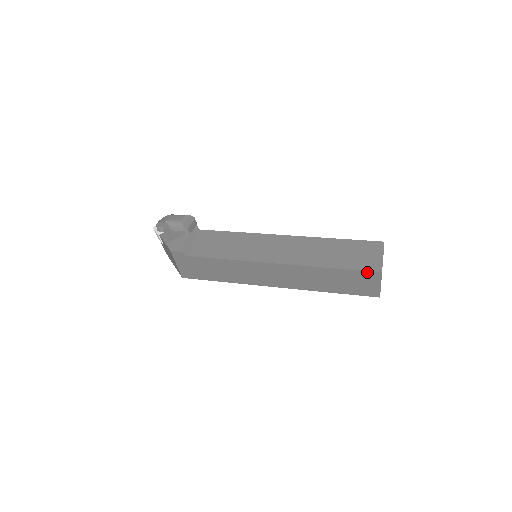
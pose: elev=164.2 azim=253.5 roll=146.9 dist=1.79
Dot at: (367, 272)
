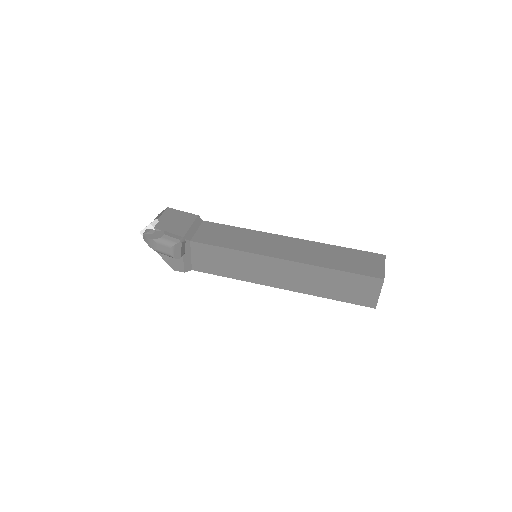
Dot at: (362, 305)
